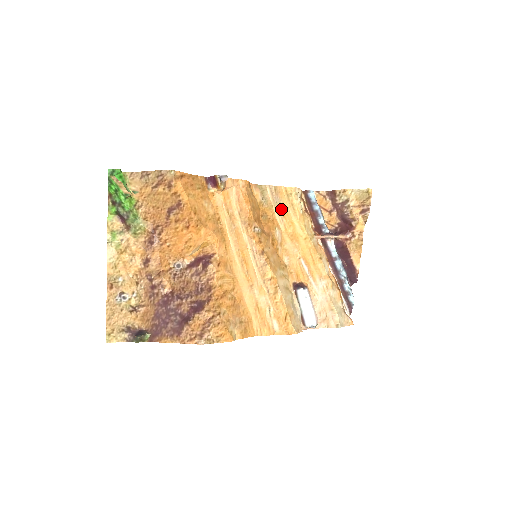
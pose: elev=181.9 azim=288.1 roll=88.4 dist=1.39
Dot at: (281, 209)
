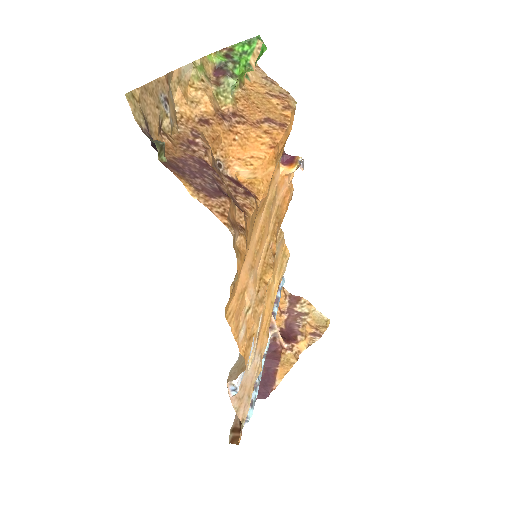
Dot at: (276, 256)
